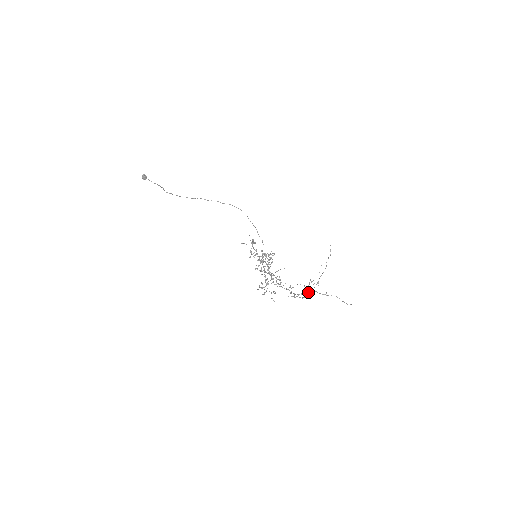
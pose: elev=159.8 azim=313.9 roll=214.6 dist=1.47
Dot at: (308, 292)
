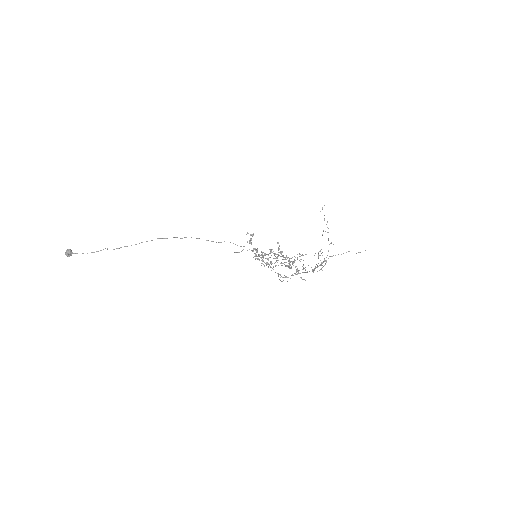
Dot at: occluded
